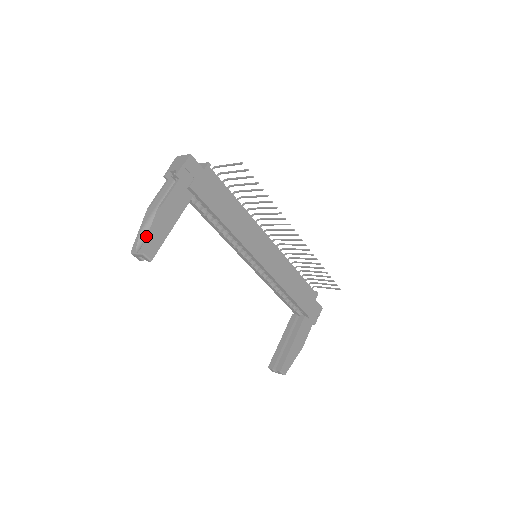
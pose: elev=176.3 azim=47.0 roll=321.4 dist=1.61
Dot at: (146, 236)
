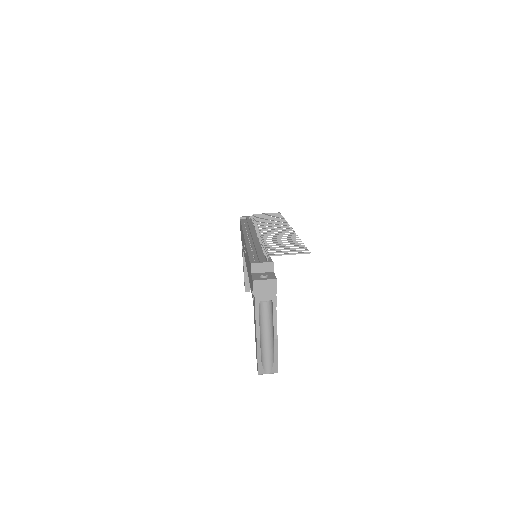
Dot at: (266, 358)
